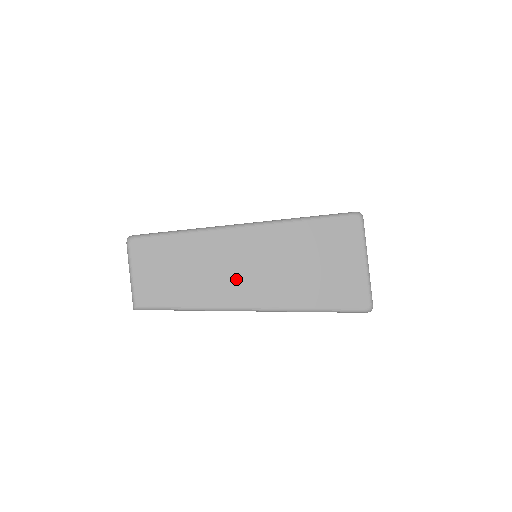
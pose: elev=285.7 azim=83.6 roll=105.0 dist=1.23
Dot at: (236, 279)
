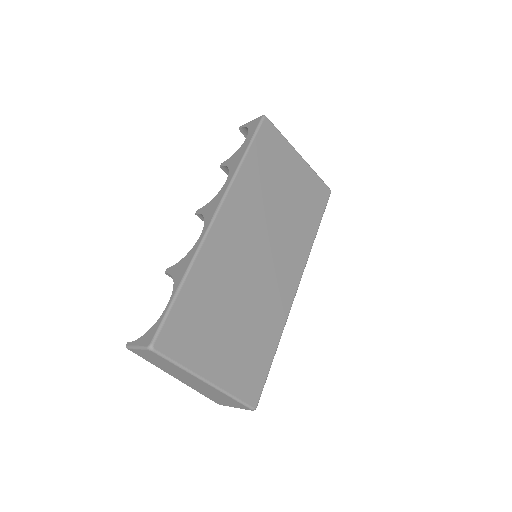
Dot at: (181, 377)
